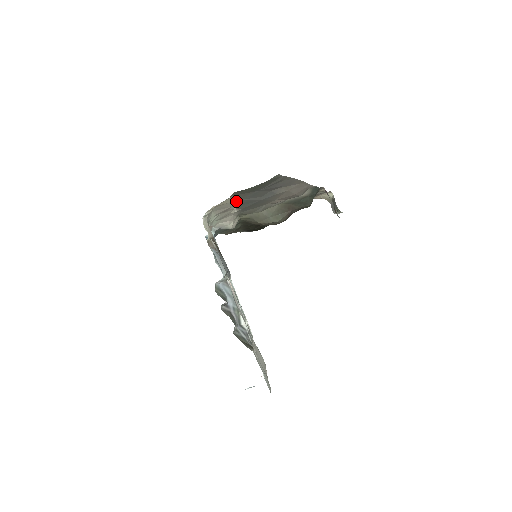
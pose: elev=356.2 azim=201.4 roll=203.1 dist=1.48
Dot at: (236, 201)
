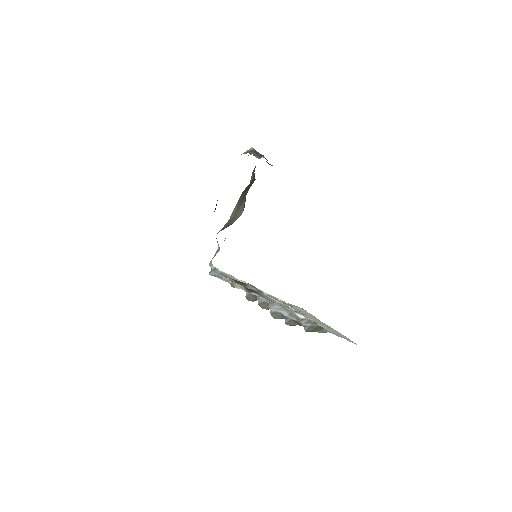
Dot at: occluded
